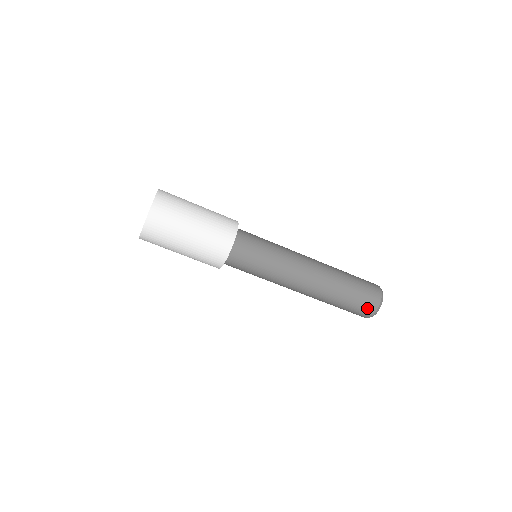
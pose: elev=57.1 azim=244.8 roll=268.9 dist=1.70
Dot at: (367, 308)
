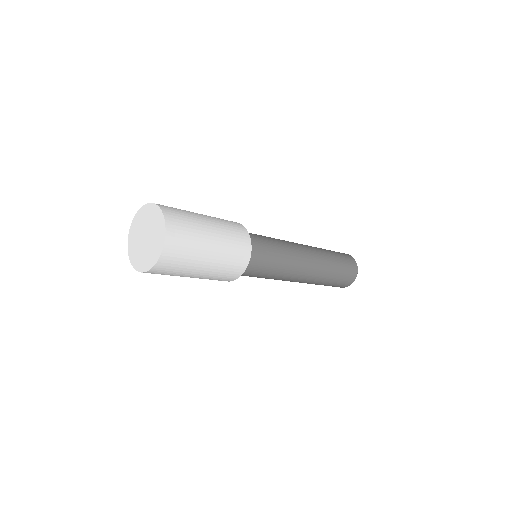
Dot at: occluded
